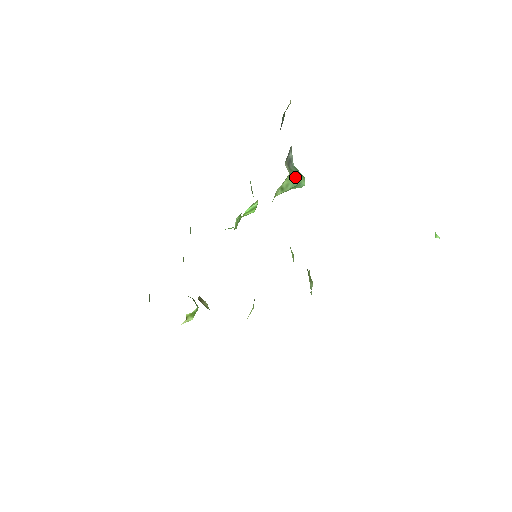
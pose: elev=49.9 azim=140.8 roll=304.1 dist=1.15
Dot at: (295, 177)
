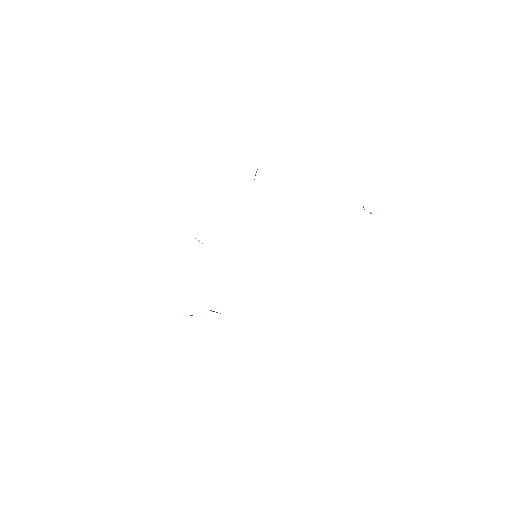
Dot at: occluded
